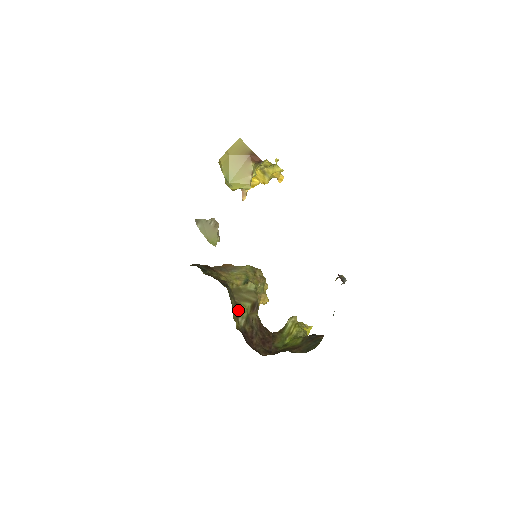
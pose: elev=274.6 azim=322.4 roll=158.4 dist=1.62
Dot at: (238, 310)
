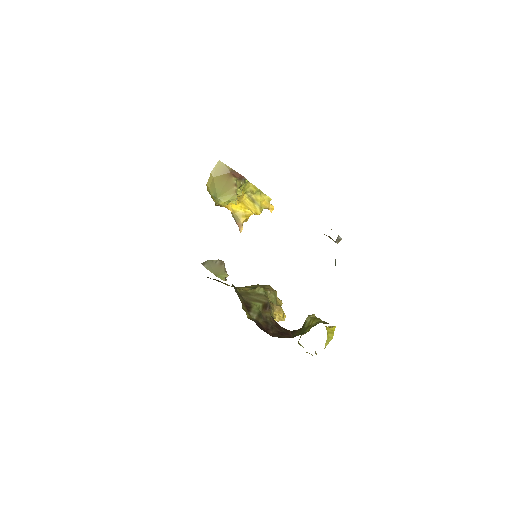
Dot at: (248, 307)
